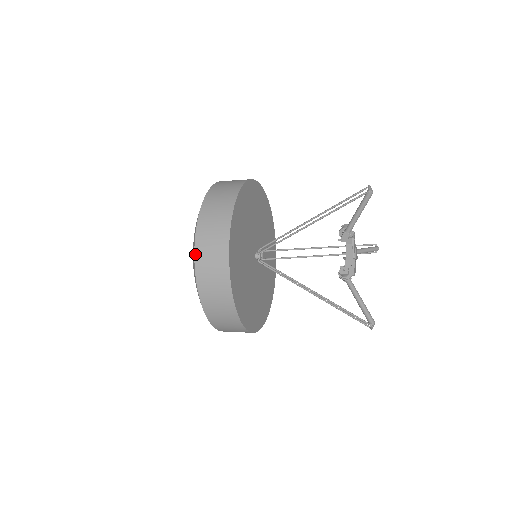
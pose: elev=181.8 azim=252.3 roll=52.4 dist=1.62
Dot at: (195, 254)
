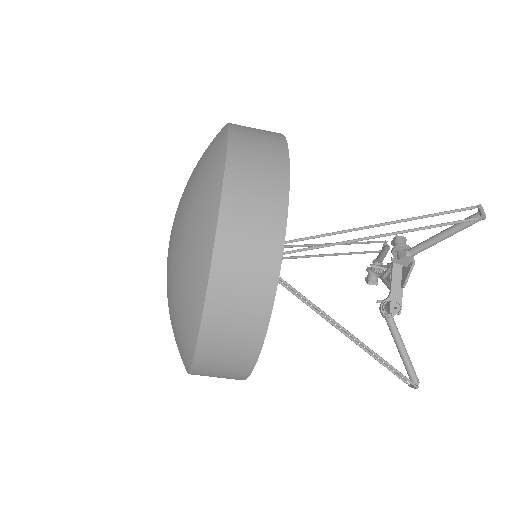
Dot at: (209, 287)
